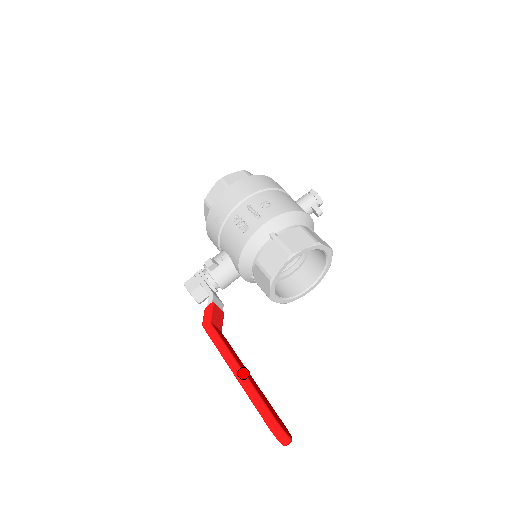
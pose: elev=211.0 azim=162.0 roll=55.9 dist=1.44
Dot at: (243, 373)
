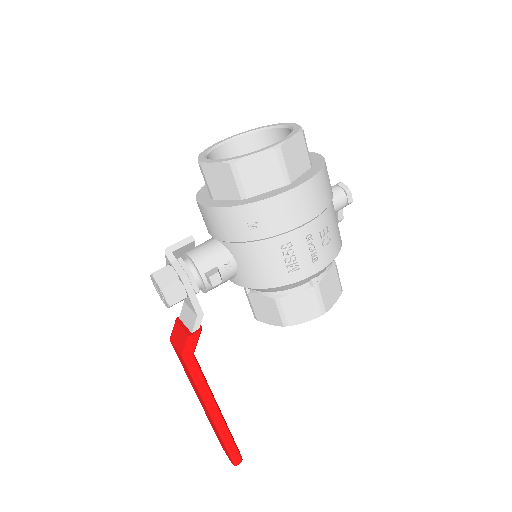
Dot at: (221, 415)
